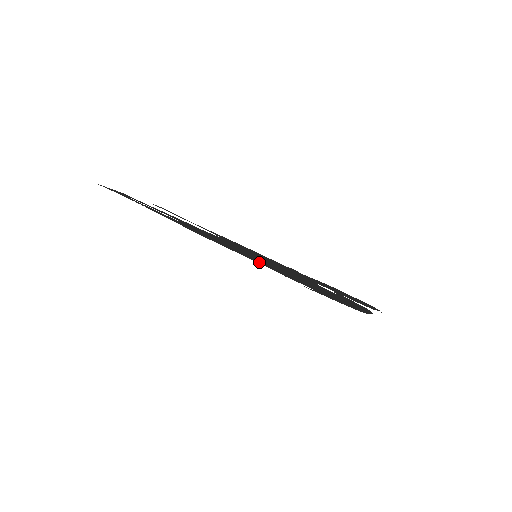
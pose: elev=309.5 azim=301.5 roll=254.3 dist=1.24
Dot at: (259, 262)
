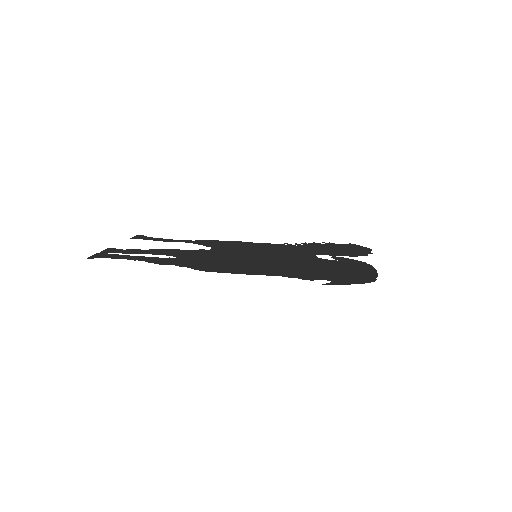
Dot at: (272, 273)
